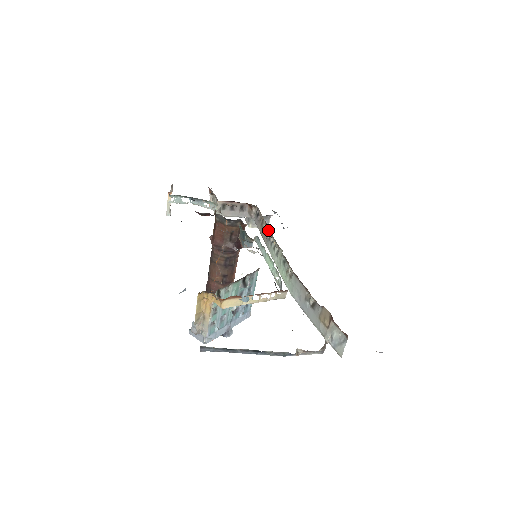
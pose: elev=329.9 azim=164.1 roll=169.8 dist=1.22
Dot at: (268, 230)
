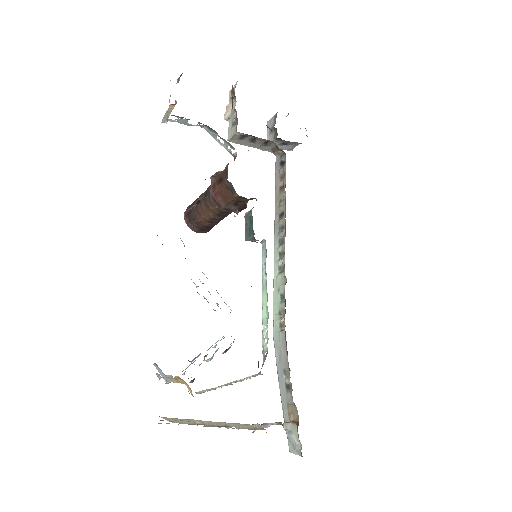
Dot at: (284, 219)
